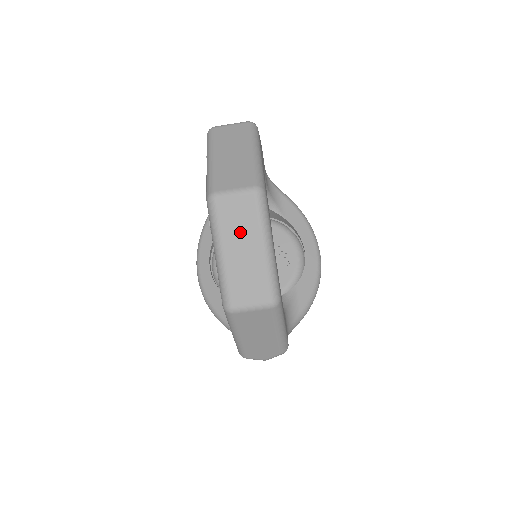
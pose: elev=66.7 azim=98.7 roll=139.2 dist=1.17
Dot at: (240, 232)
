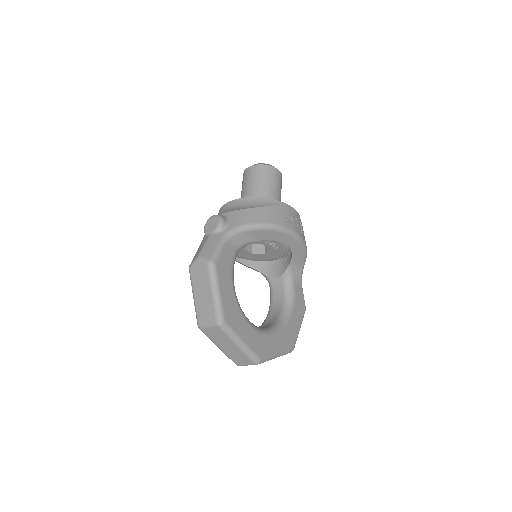
Dot at: occluded
